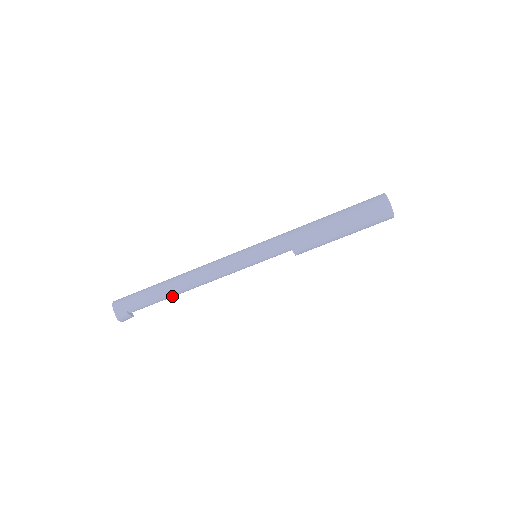
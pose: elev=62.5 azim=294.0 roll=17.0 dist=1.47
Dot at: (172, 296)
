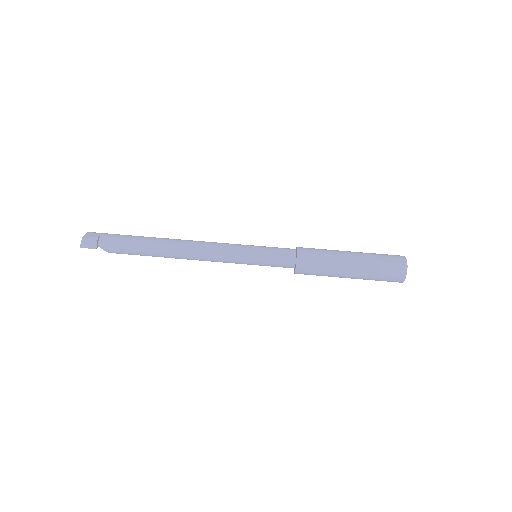
Dot at: (152, 247)
